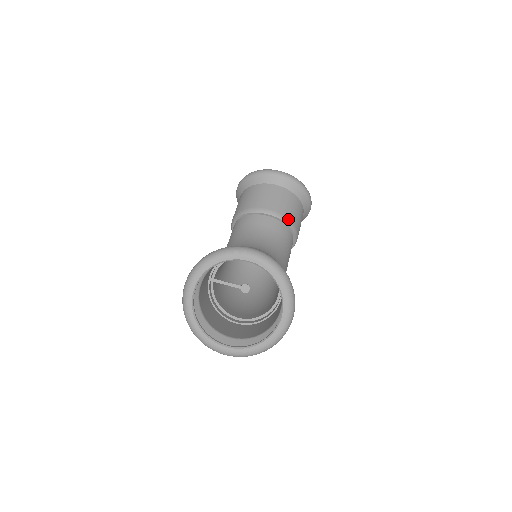
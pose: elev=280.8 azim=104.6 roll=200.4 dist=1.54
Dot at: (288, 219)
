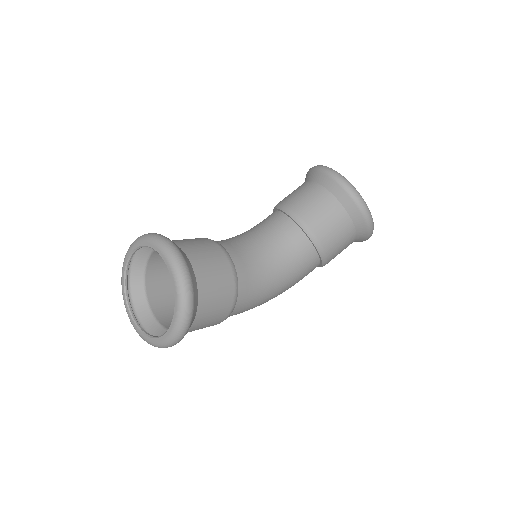
Dot at: (312, 232)
